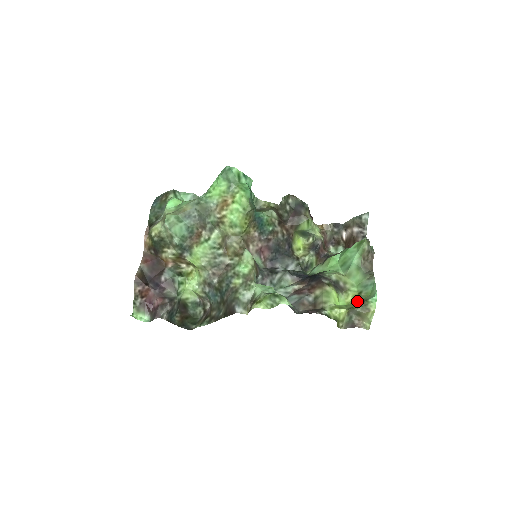
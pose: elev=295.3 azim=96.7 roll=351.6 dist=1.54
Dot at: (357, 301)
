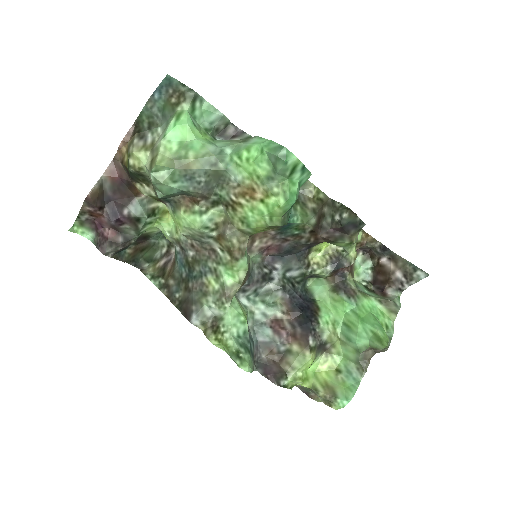
Dot at: (328, 383)
